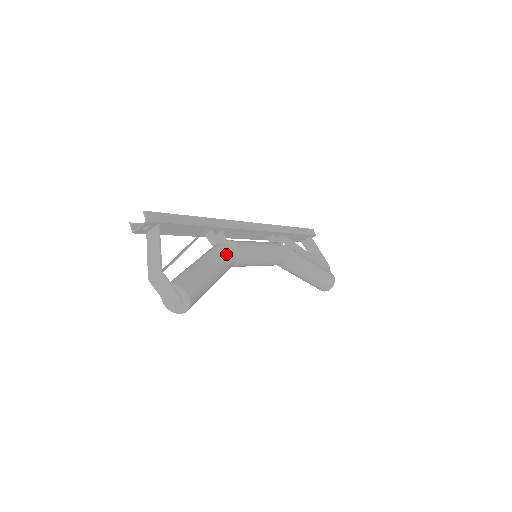
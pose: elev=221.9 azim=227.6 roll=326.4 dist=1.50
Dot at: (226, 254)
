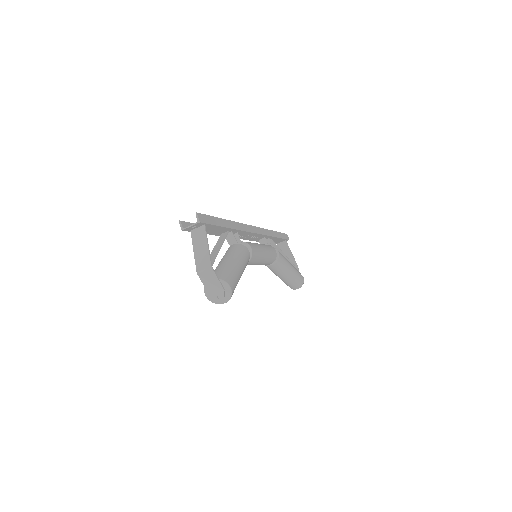
Dot at: (246, 254)
